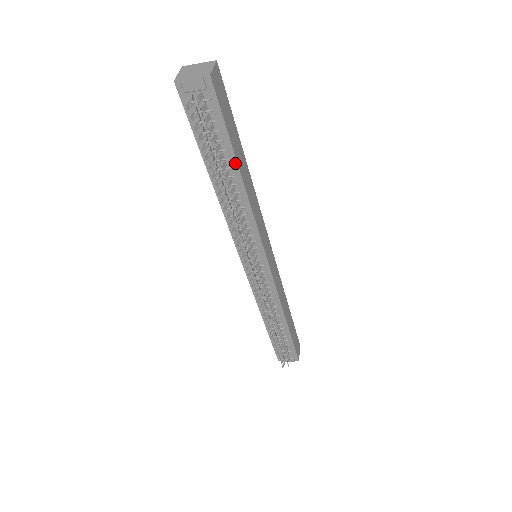
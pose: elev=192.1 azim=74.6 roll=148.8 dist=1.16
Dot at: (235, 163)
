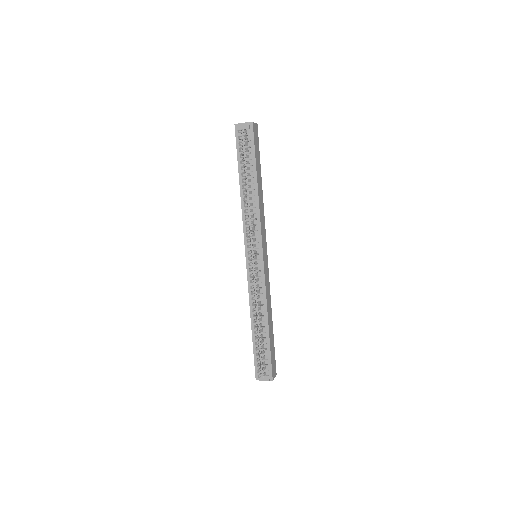
Dot at: (255, 175)
